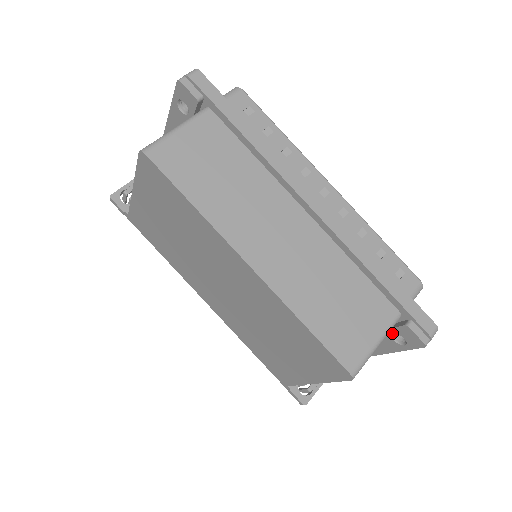
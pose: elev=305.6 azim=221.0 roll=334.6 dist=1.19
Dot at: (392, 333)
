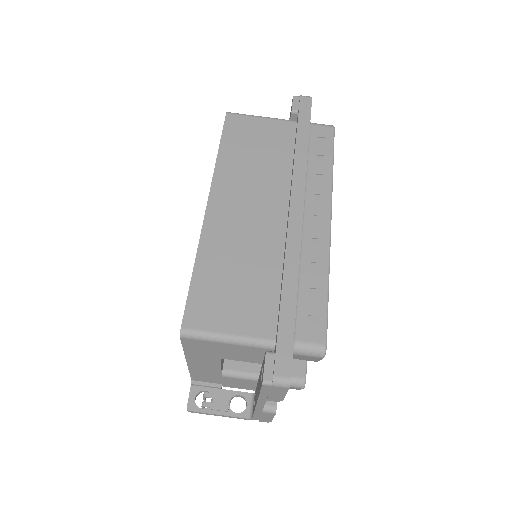
Dot at: occluded
